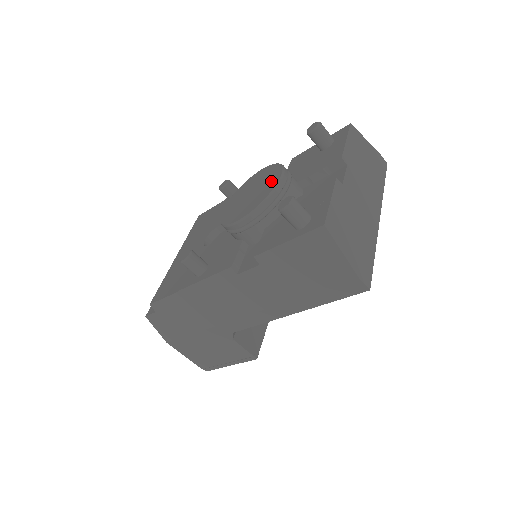
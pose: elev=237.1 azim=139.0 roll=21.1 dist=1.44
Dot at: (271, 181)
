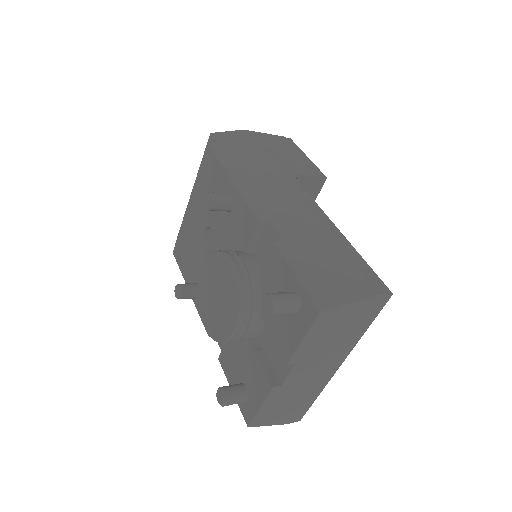
Dot at: (227, 321)
